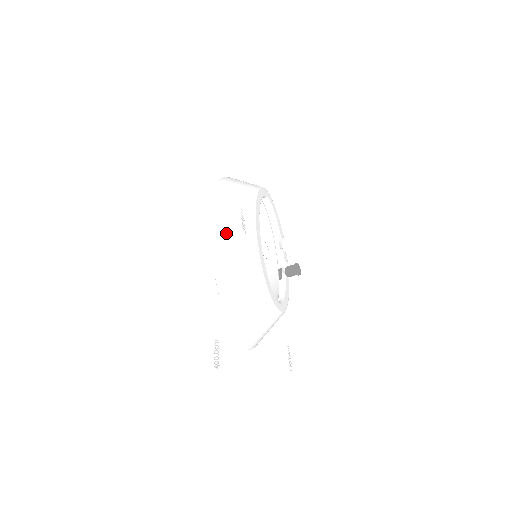
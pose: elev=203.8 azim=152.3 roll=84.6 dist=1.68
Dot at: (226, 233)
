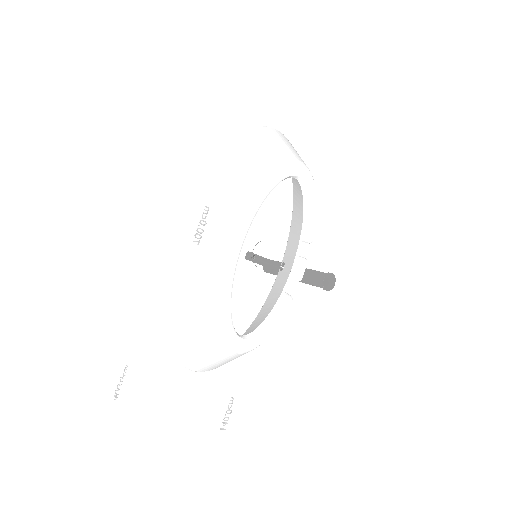
Dot at: (197, 226)
